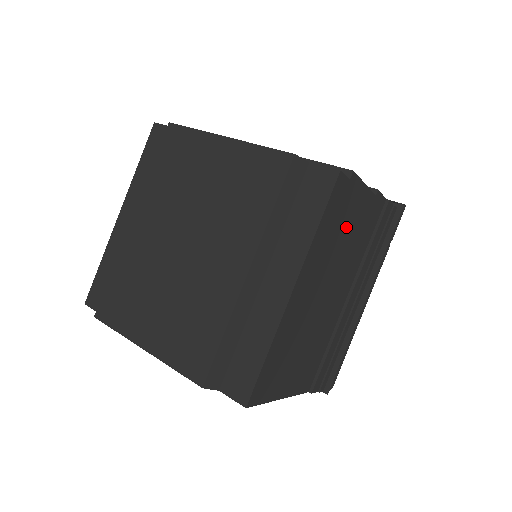
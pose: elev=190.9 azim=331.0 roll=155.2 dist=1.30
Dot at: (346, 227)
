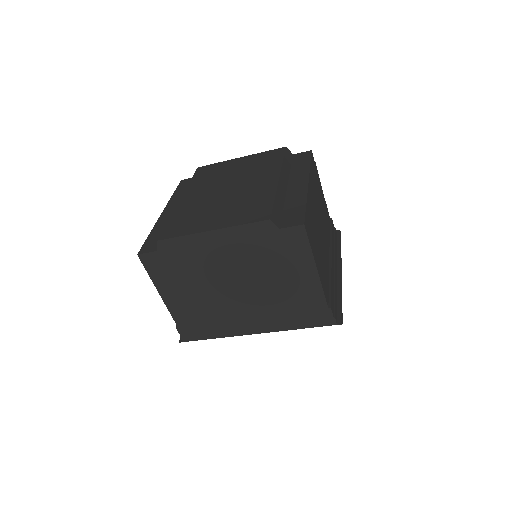
Dot at: (319, 194)
